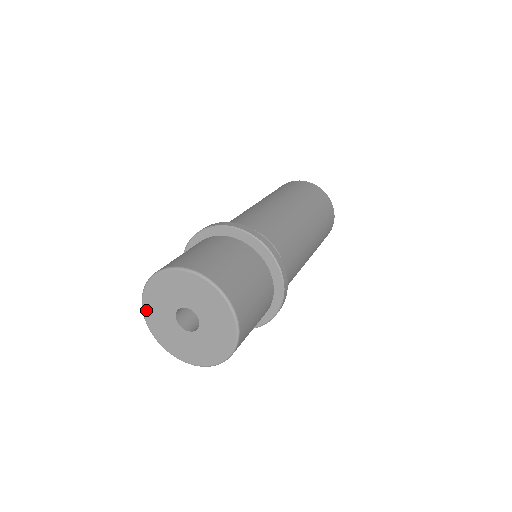
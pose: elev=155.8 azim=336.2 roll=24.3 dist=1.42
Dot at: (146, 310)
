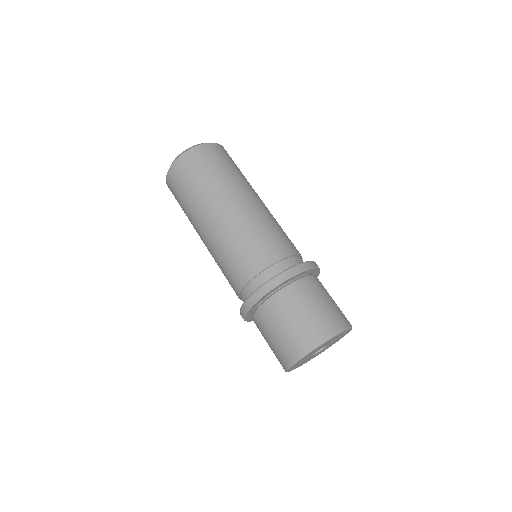
Dot at: (306, 356)
